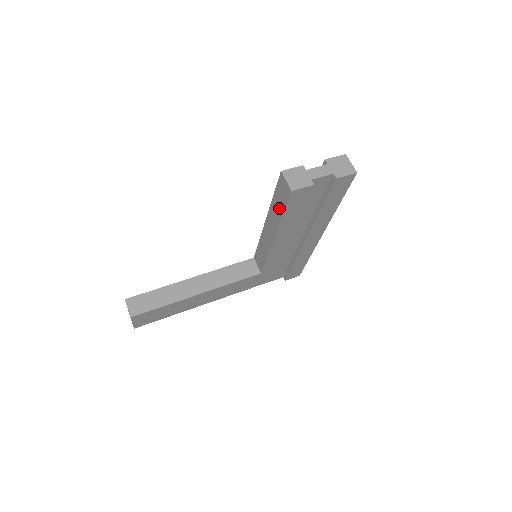
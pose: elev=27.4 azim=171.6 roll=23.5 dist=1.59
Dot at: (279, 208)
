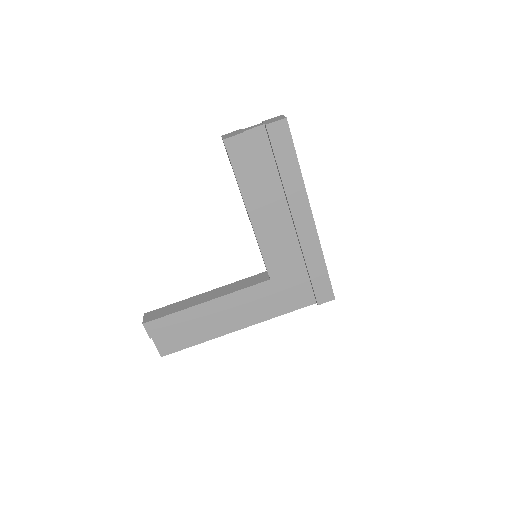
Dot at: occluded
